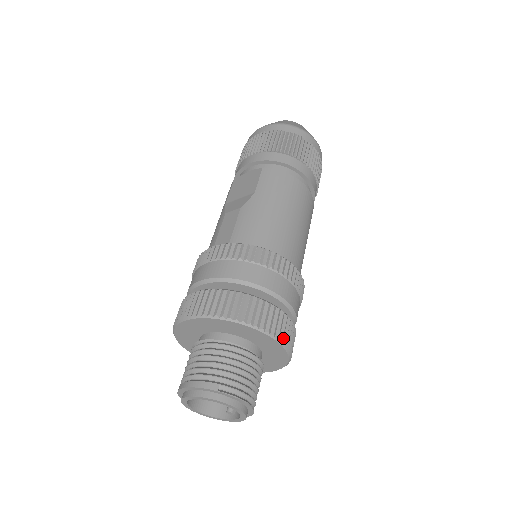
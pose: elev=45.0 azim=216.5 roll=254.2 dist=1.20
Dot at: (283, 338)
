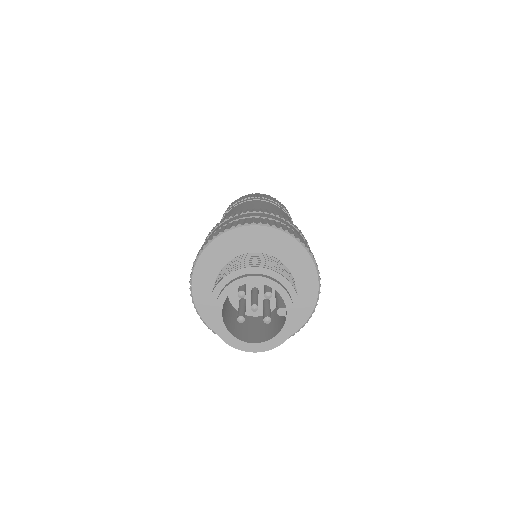
Dot at: (263, 223)
